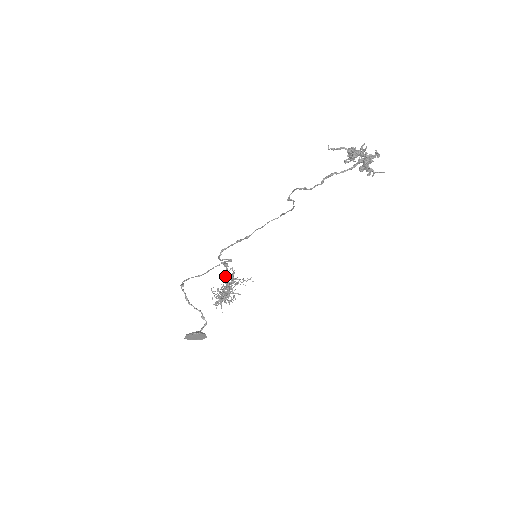
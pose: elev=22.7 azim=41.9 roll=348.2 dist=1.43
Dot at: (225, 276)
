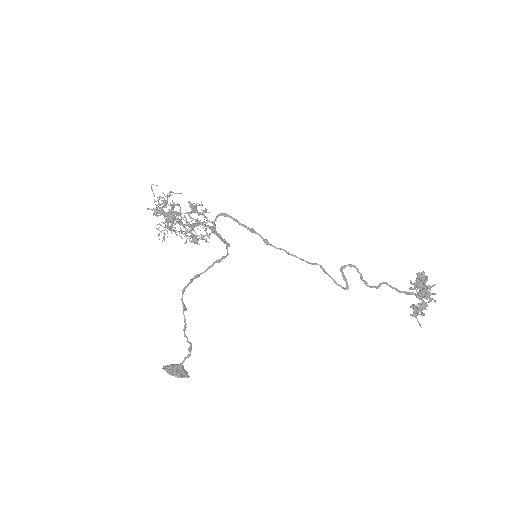
Dot at: (192, 212)
